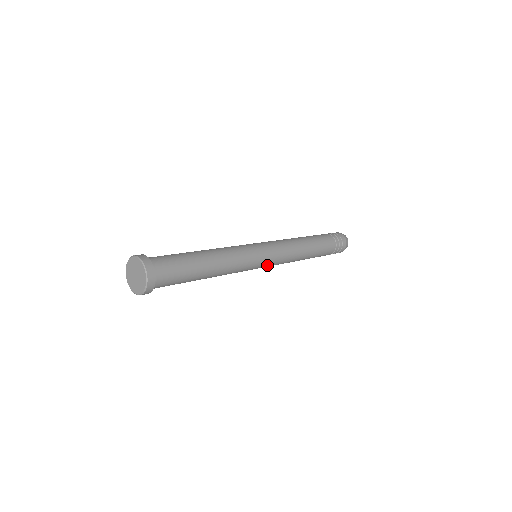
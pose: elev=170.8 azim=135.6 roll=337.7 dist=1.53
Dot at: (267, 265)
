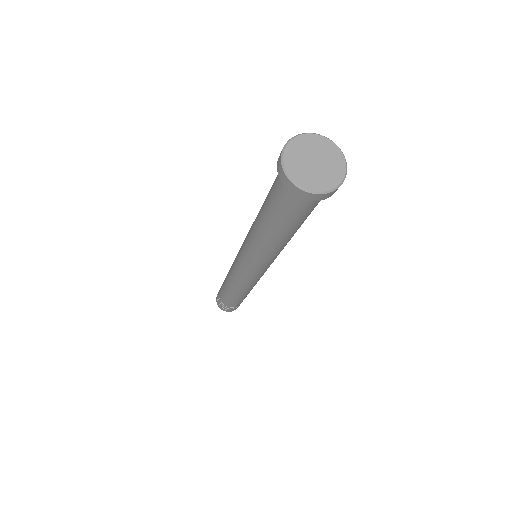
Dot at: occluded
